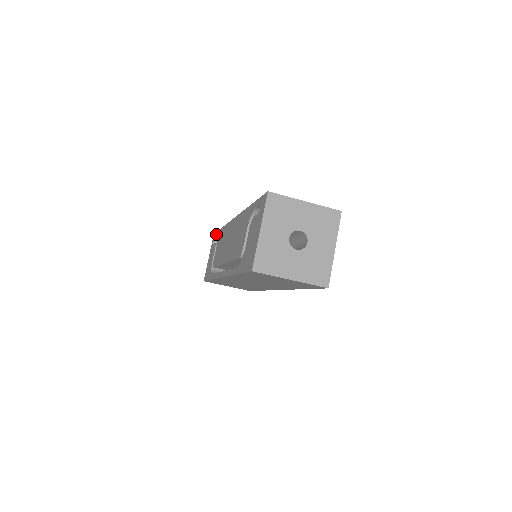
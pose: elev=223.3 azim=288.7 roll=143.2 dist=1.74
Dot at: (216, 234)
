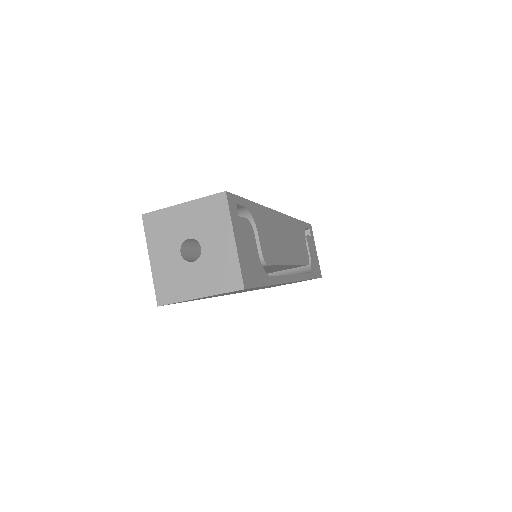
Dot at: occluded
